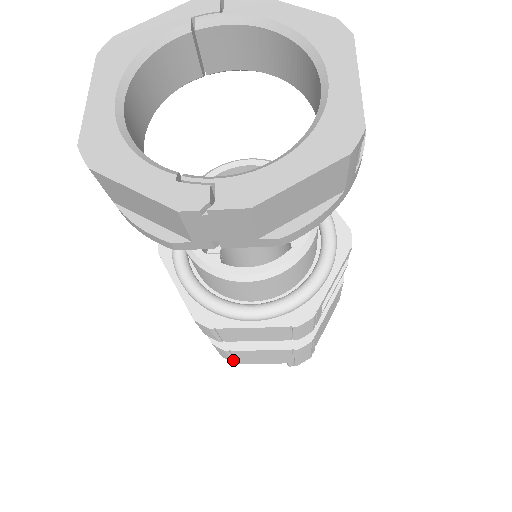
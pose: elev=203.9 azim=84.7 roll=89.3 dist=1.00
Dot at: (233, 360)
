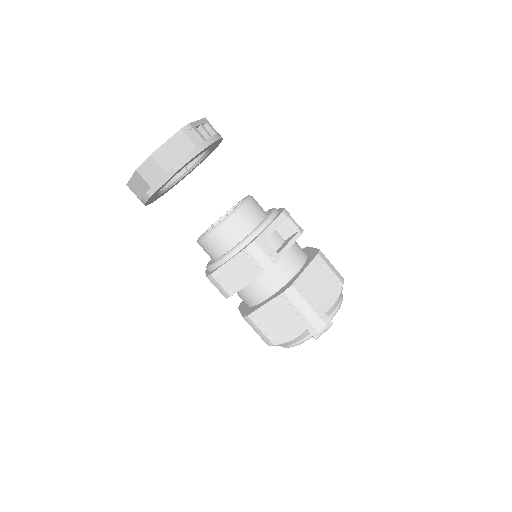
Dot at: (268, 337)
